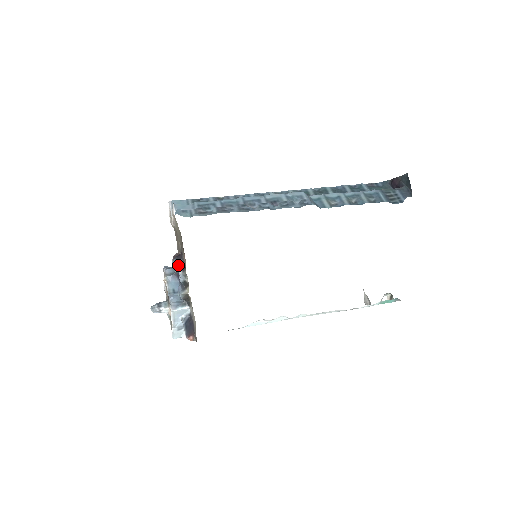
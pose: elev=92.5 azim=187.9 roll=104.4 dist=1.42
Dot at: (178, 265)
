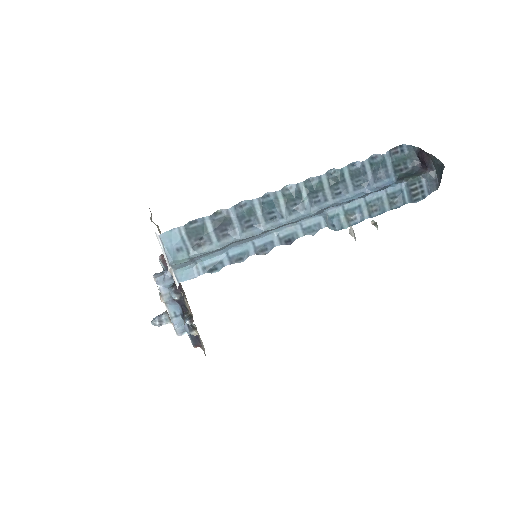
Dot at: (178, 299)
